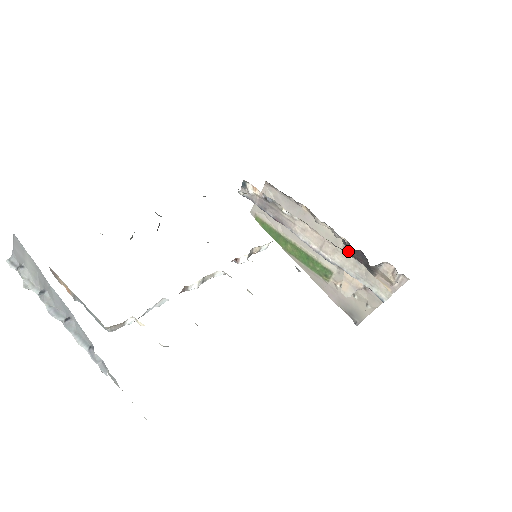
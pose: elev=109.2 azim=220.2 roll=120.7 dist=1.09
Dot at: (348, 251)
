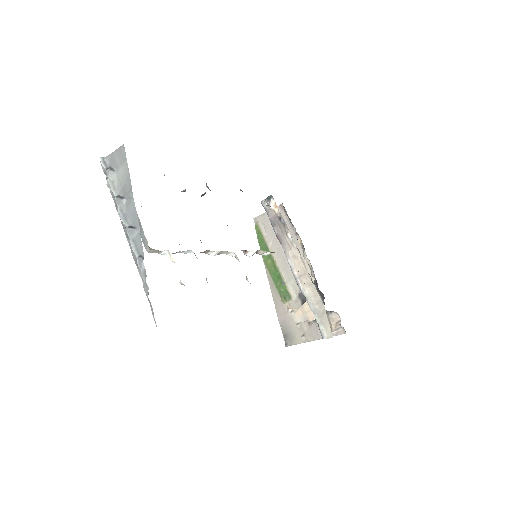
Dot at: occluded
